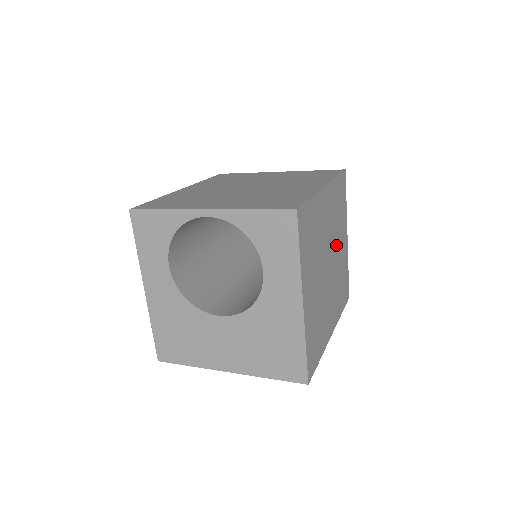
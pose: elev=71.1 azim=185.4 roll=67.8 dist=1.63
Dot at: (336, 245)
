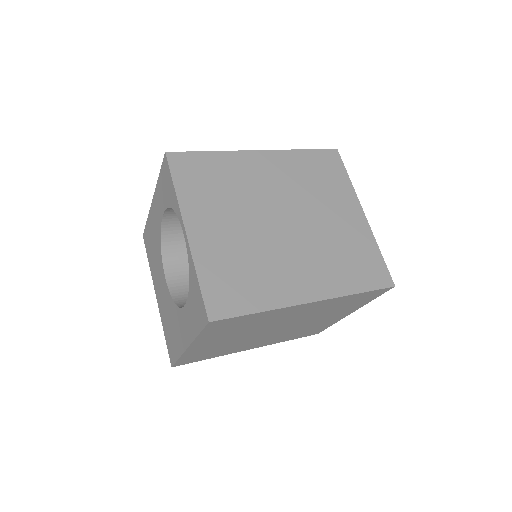
Dot at: (309, 320)
